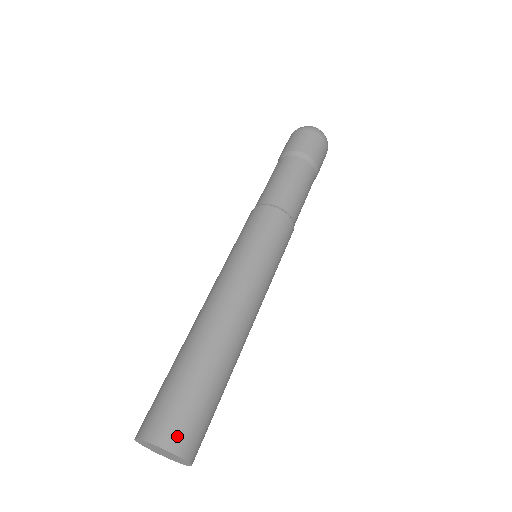
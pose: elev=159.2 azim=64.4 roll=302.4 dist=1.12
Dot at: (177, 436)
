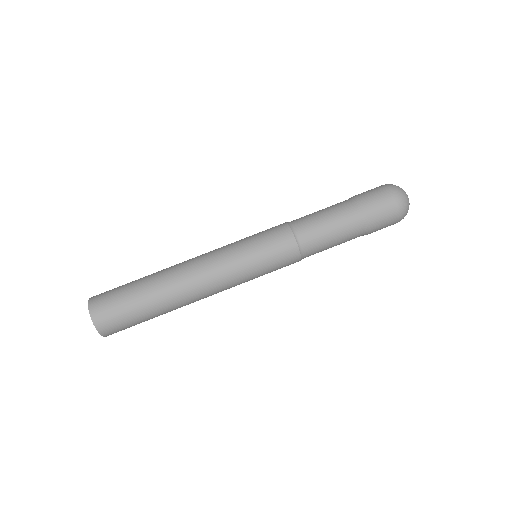
Dot at: (98, 301)
